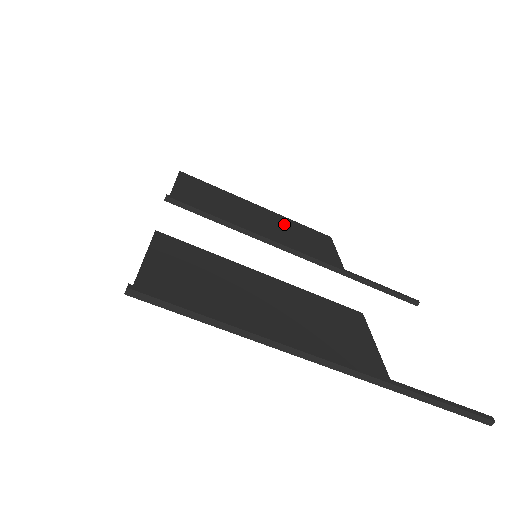
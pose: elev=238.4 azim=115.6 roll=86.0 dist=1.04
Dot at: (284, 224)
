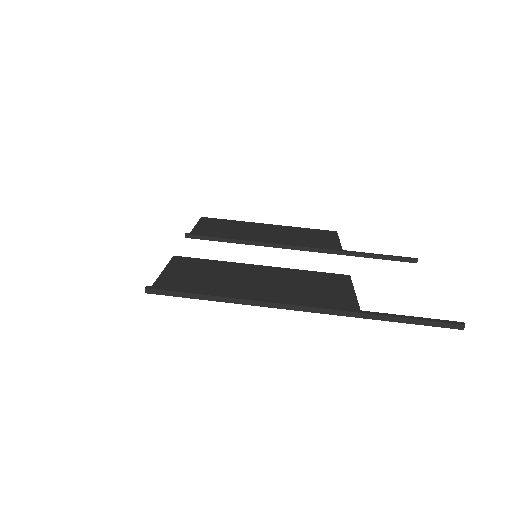
Dot at: (290, 231)
